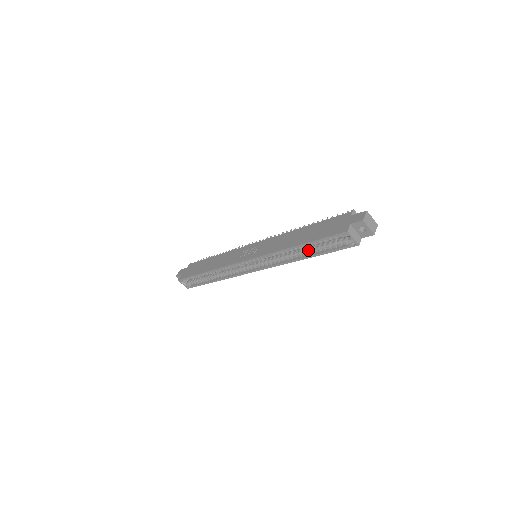
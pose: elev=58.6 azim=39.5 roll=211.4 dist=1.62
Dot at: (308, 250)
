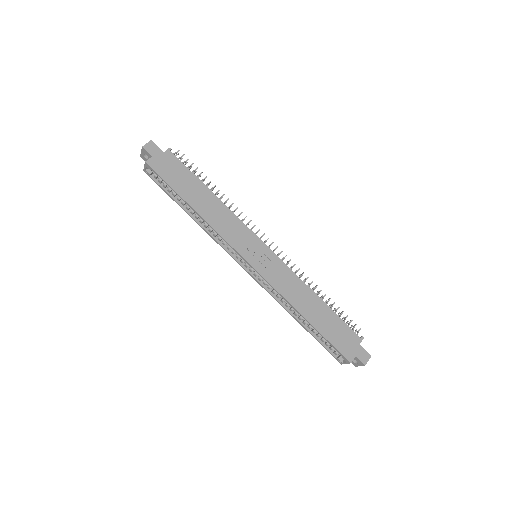
Dot at: (307, 323)
